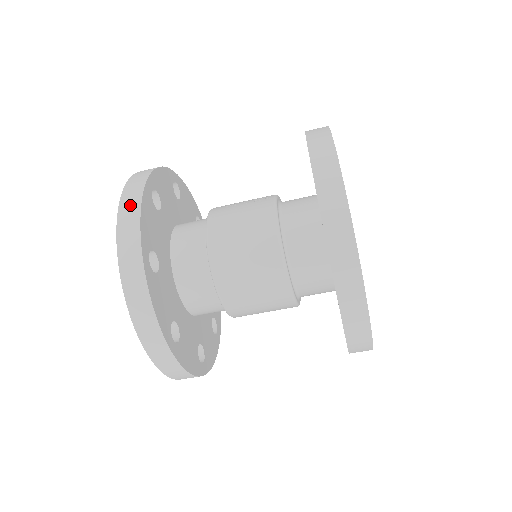
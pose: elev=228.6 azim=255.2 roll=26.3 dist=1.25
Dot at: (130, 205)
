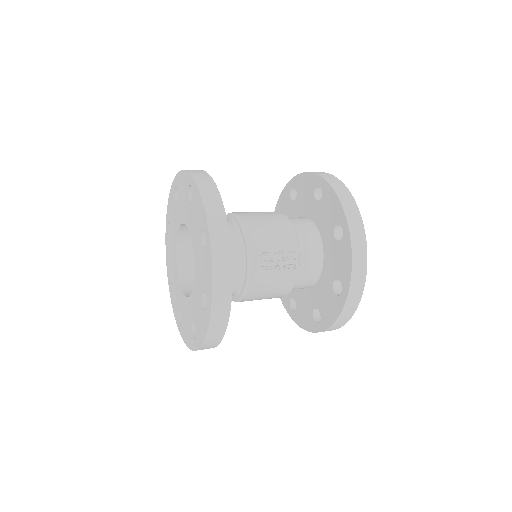
Dot at: (216, 334)
